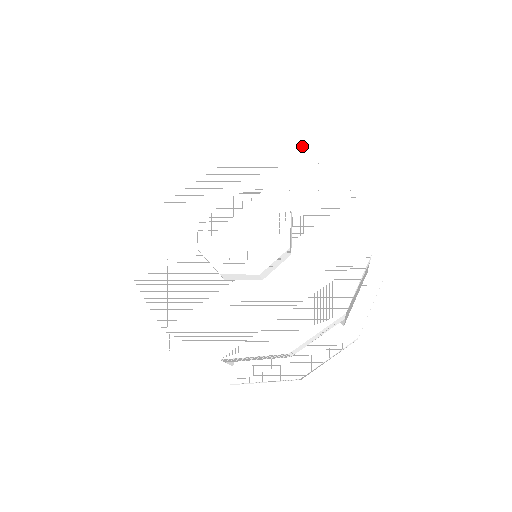
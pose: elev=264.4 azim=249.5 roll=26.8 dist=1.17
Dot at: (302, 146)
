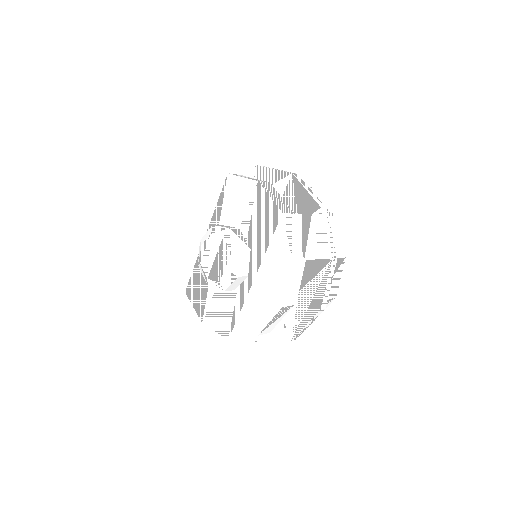
Dot at: (218, 181)
